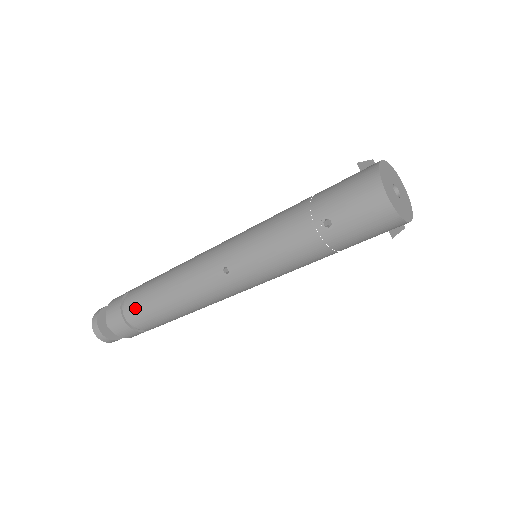
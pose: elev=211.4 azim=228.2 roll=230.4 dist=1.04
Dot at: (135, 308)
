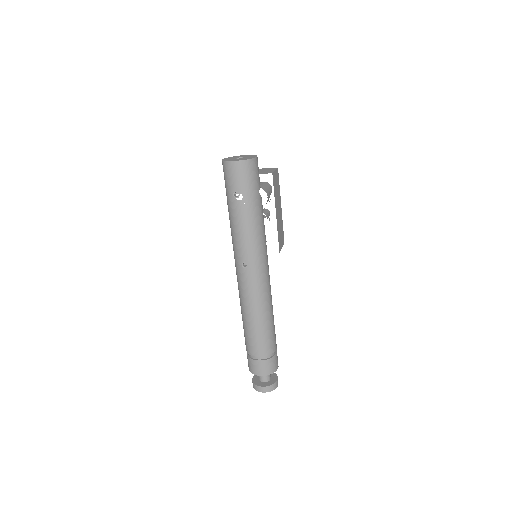
Dot at: (254, 346)
